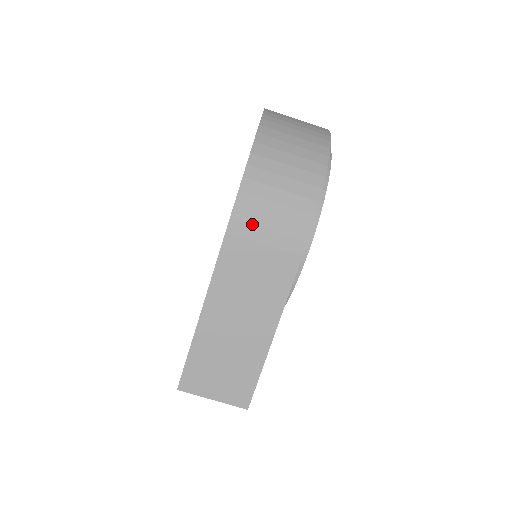
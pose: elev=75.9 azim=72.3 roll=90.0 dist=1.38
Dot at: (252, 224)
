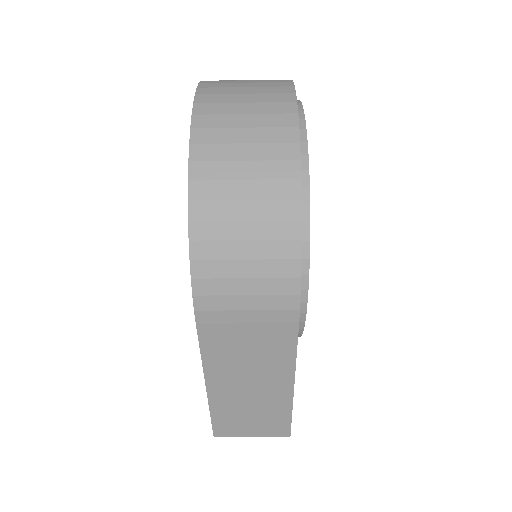
Dot at: (224, 309)
